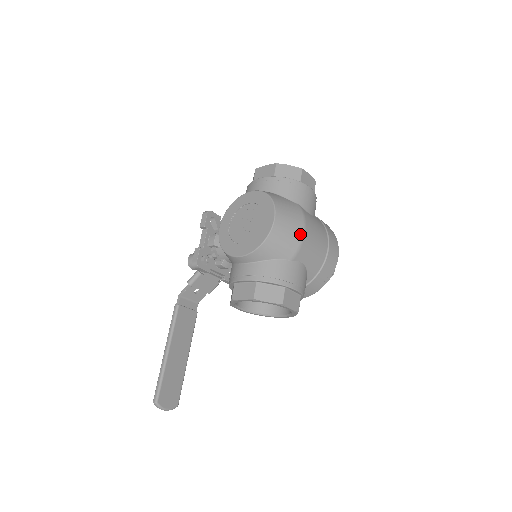
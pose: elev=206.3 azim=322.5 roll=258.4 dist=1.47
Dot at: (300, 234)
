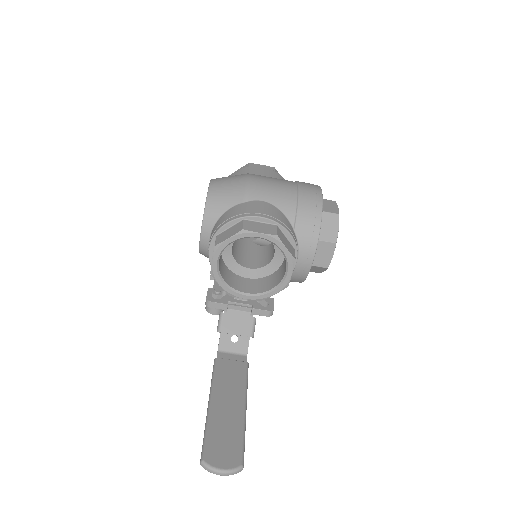
Dot at: (243, 180)
